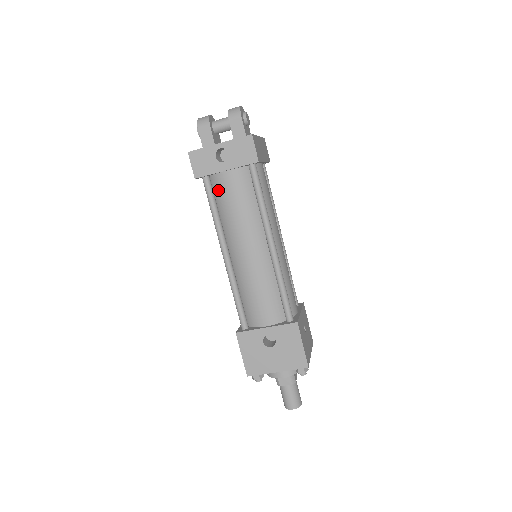
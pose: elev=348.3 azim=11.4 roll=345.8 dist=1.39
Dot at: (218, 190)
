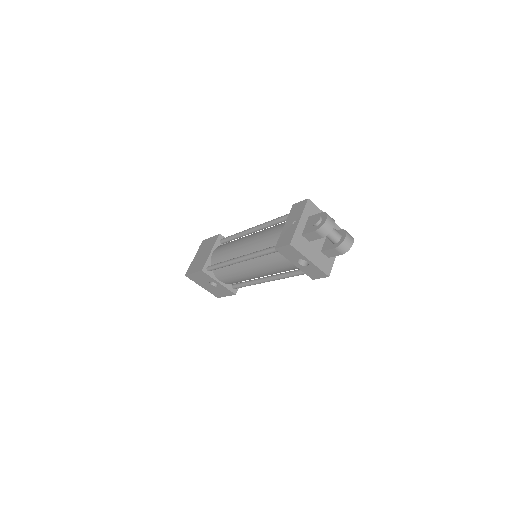
Dot at: (278, 255)
